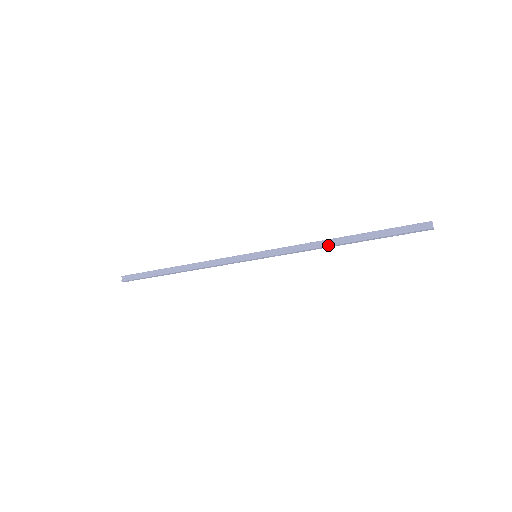
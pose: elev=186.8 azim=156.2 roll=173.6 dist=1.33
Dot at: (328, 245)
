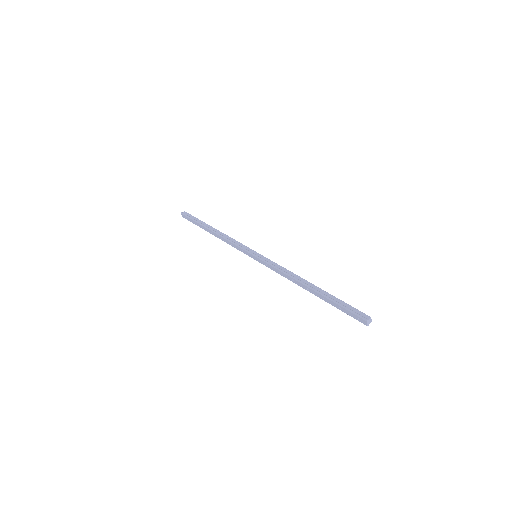
Dot at: (298, 280)
